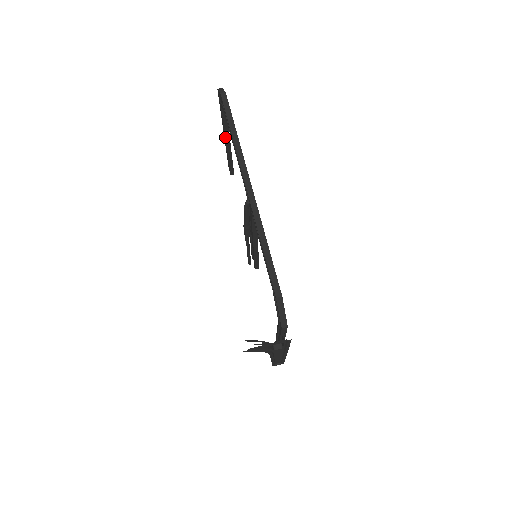
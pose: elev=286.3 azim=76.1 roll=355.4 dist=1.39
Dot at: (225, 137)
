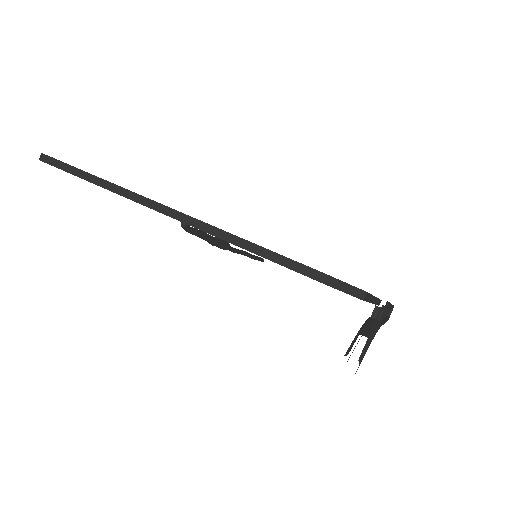
Dot at: occluded
